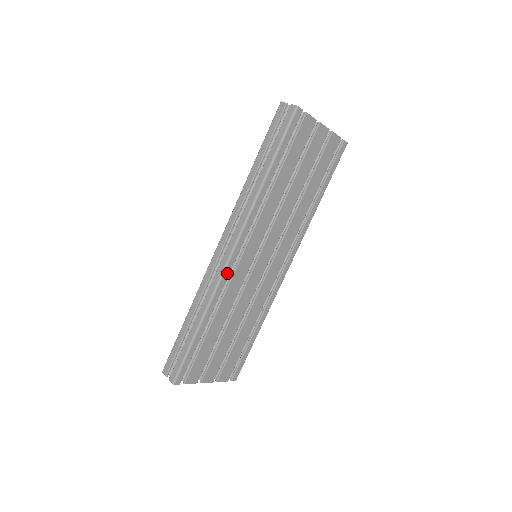
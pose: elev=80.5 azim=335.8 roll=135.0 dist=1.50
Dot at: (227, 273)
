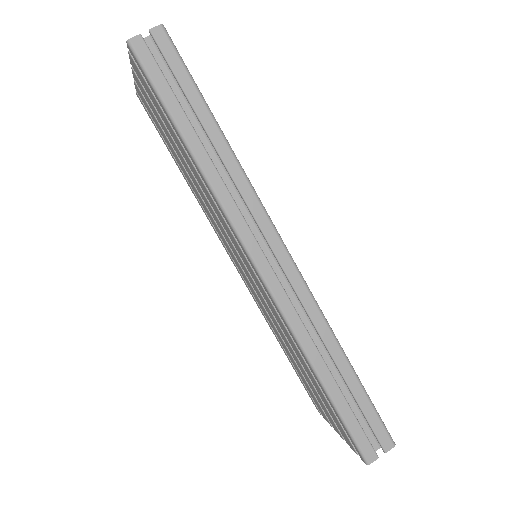
Dot at: (301, 278)
